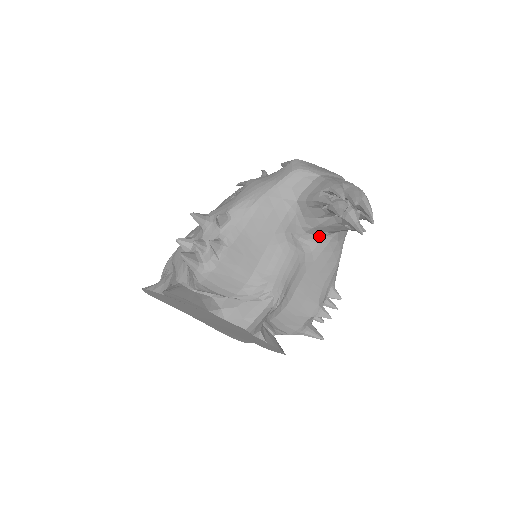
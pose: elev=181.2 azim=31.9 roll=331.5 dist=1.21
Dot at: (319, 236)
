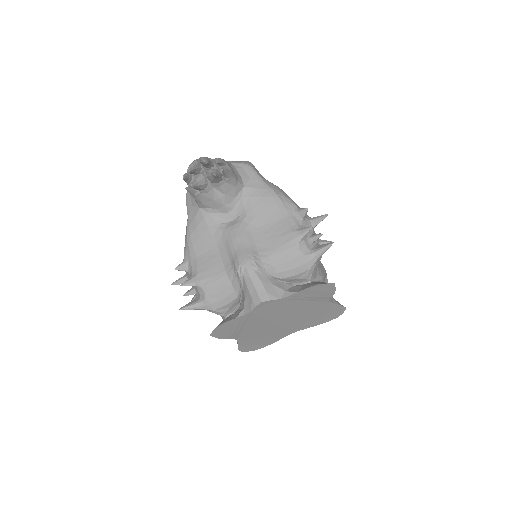
Dot at: (238, 203)
